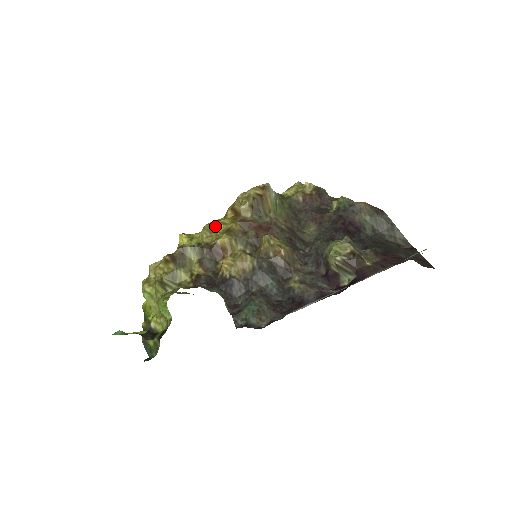
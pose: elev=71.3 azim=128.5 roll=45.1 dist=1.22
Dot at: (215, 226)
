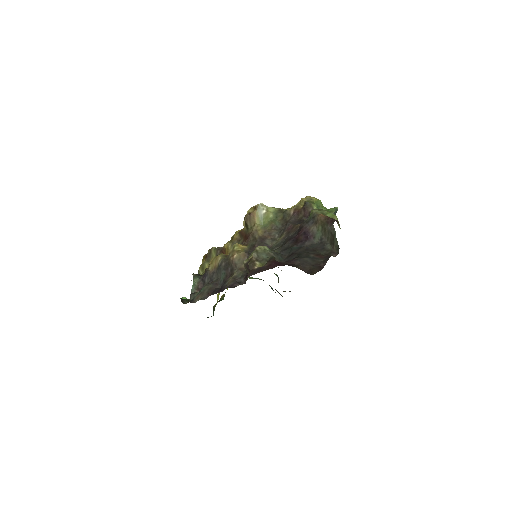
Dot at: occluded
